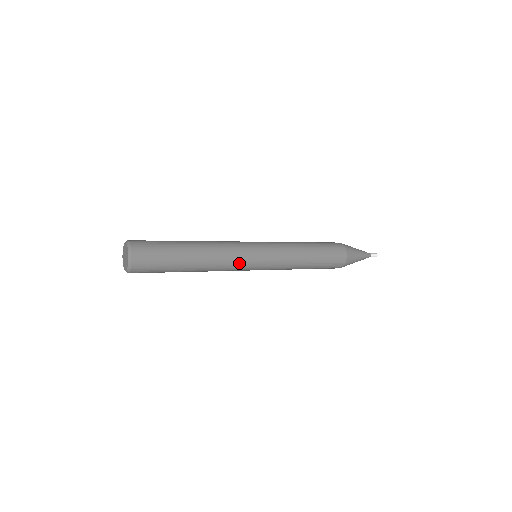
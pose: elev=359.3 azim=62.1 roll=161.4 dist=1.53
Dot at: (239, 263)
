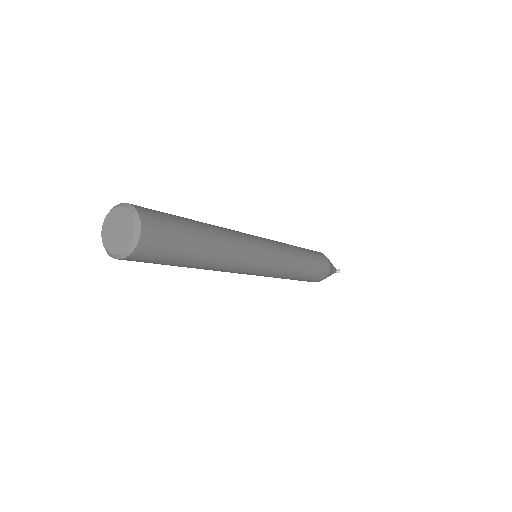
Dot at: (252, 261)
